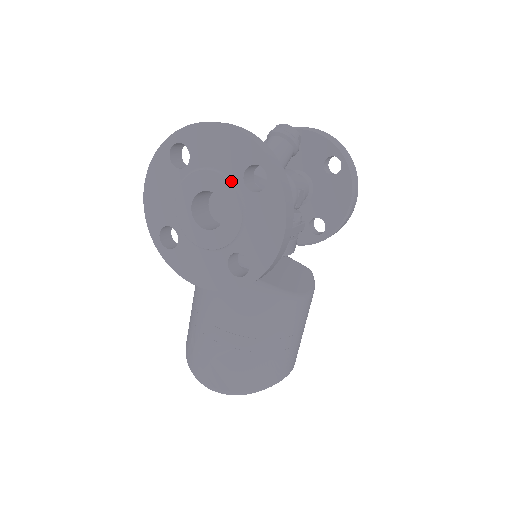
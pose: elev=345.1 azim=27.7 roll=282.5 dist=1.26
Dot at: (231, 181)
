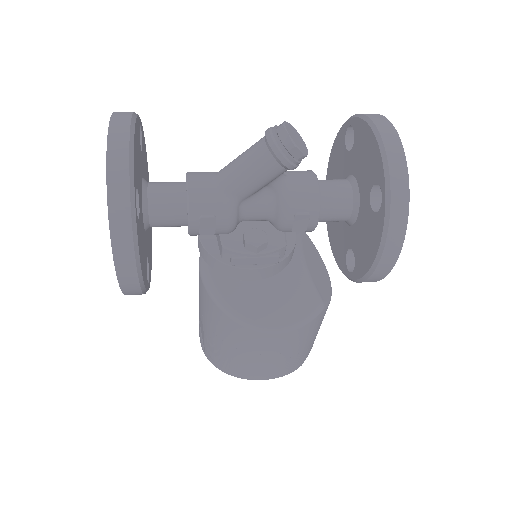
Dot at: occluded
